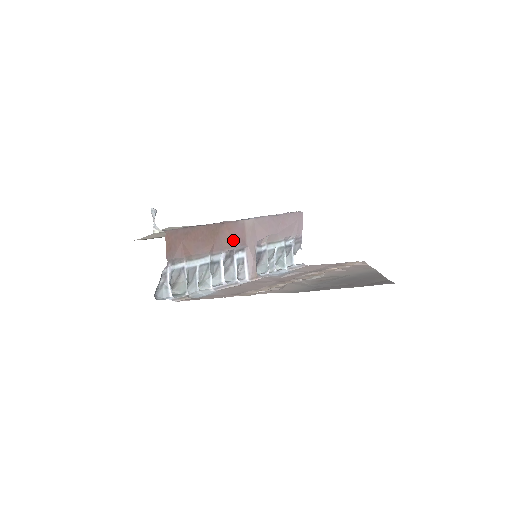
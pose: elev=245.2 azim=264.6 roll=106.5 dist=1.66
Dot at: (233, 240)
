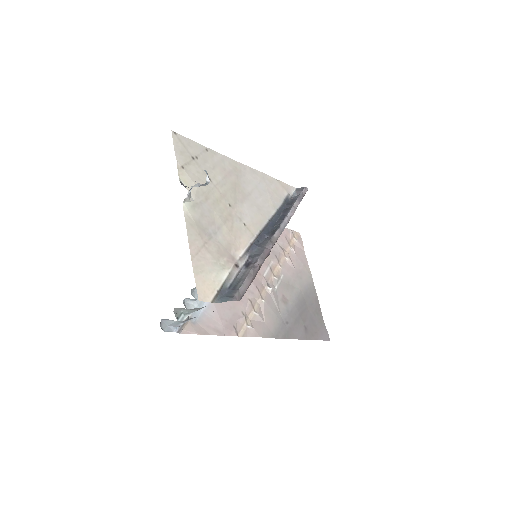
Dot at: occluded
